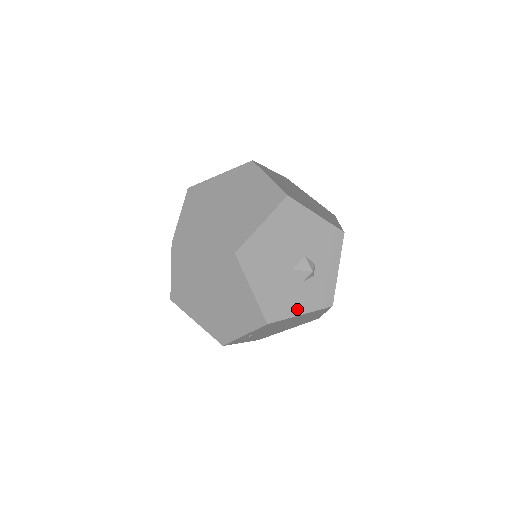
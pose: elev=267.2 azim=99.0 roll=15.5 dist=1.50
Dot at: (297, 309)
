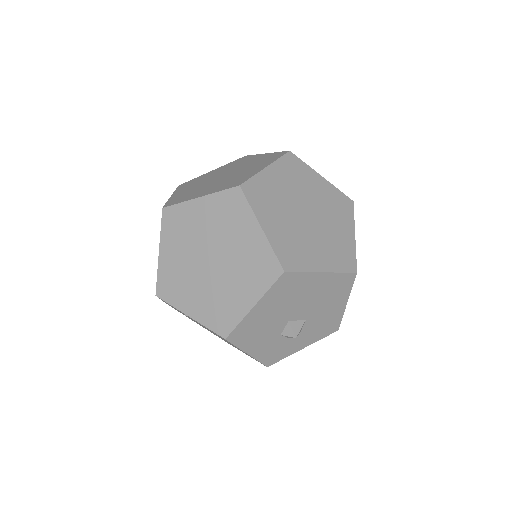
Dot at: (252, 348)
